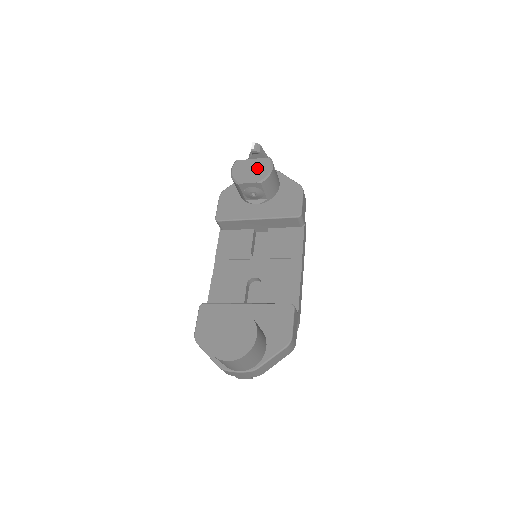
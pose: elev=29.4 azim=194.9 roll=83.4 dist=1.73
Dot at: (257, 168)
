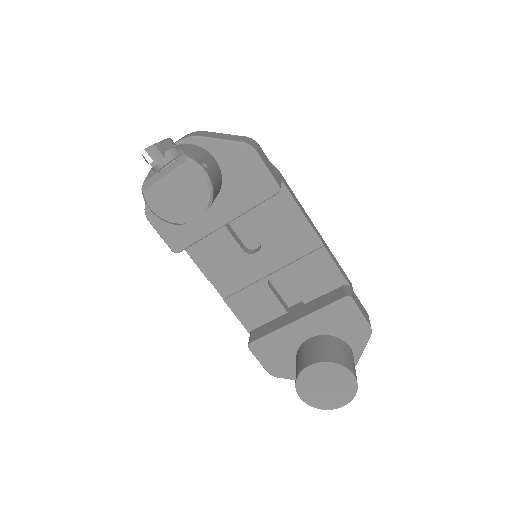
Dot at: (185, 188)
